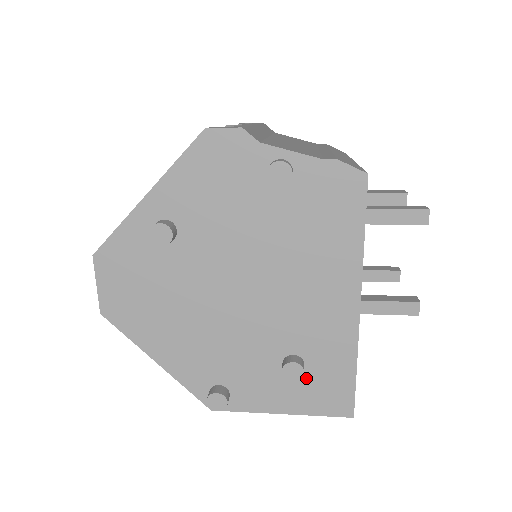
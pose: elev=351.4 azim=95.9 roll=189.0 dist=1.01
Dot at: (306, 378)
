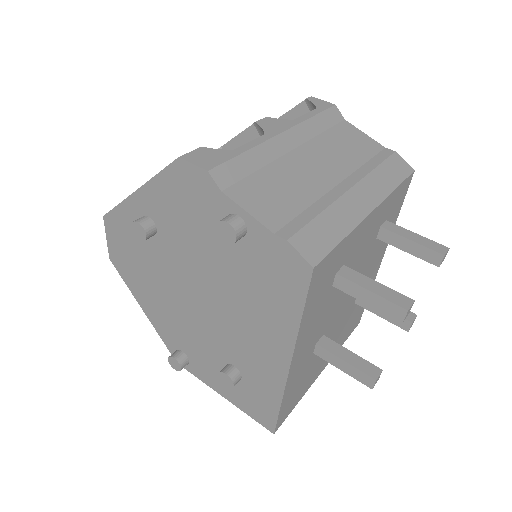
Dot at: (242, 387)
